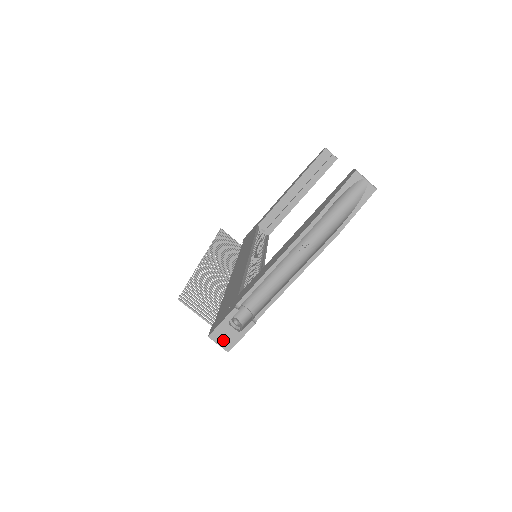
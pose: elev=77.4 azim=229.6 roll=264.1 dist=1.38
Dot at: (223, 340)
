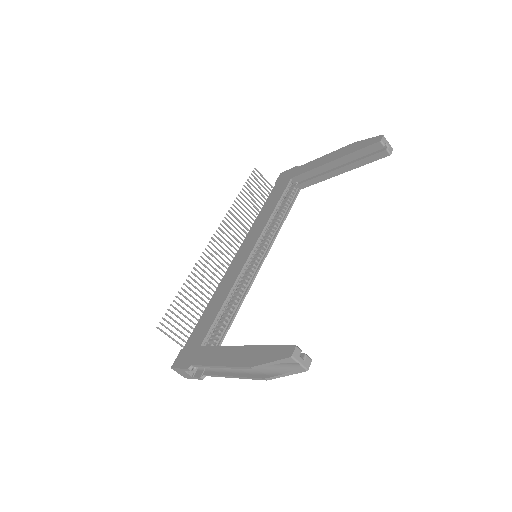
Dot at: (181, 374)
